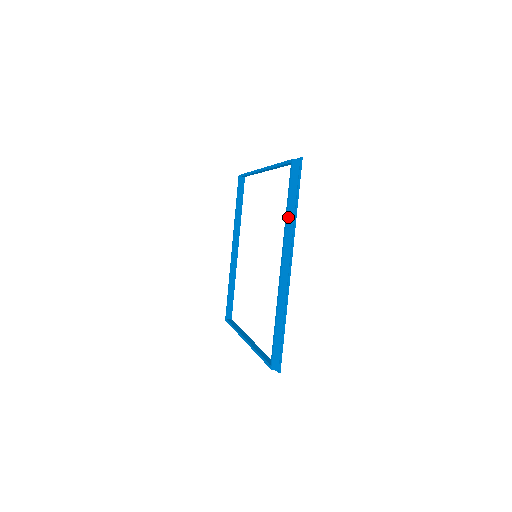
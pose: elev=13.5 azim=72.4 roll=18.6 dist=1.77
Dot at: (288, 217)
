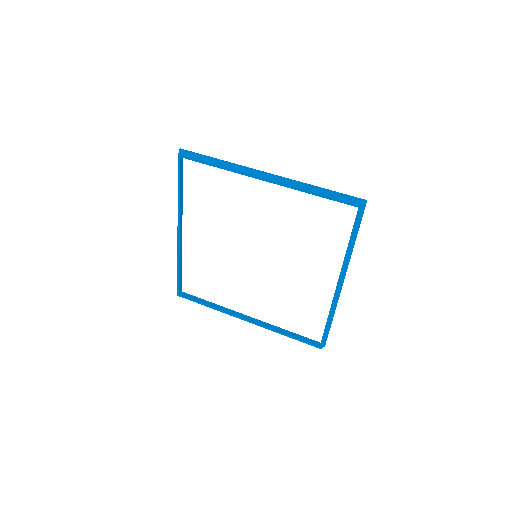
Dot at: (350, 251)
